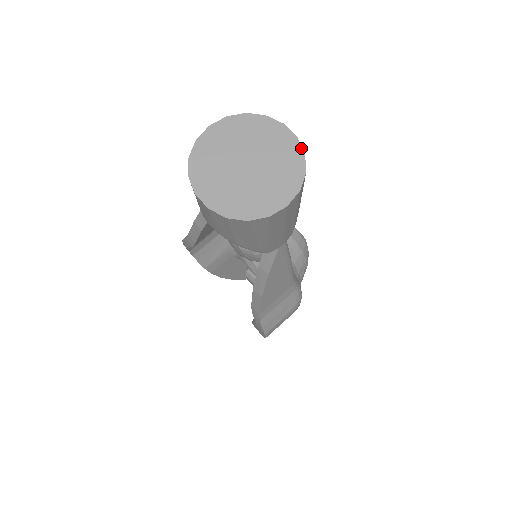
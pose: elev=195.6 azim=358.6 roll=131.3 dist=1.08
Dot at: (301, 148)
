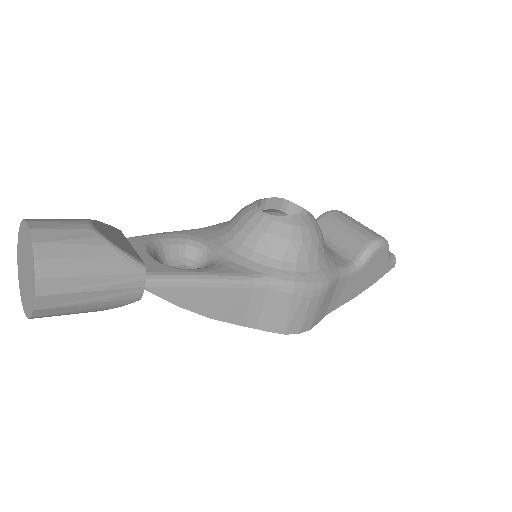
Dot at: (31, 238)
